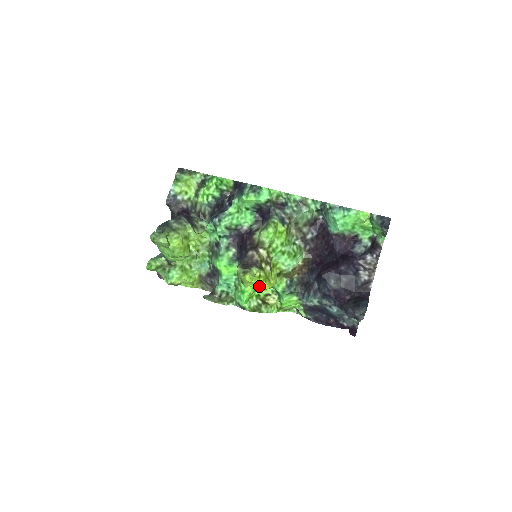
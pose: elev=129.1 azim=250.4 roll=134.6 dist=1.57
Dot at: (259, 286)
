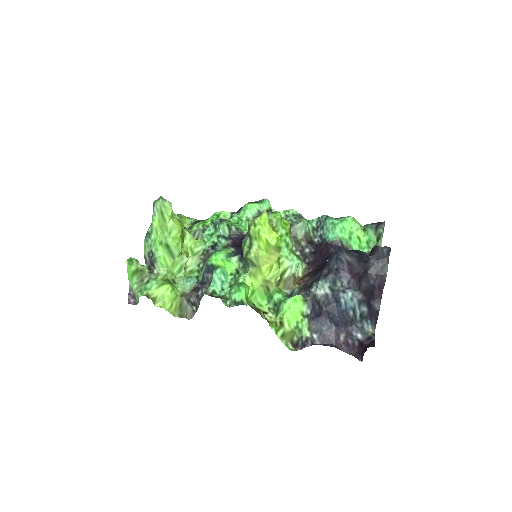
Dot at: (273, 236)
